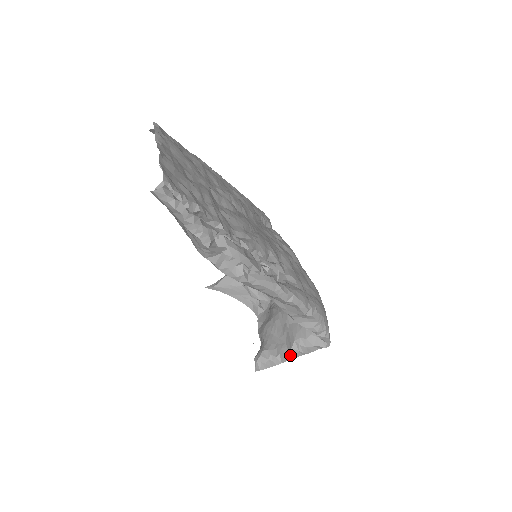
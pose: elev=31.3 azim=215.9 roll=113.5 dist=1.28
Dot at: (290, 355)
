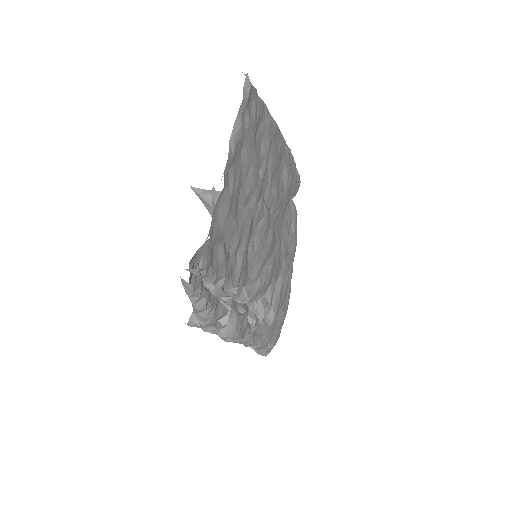
Dot at: occluded
